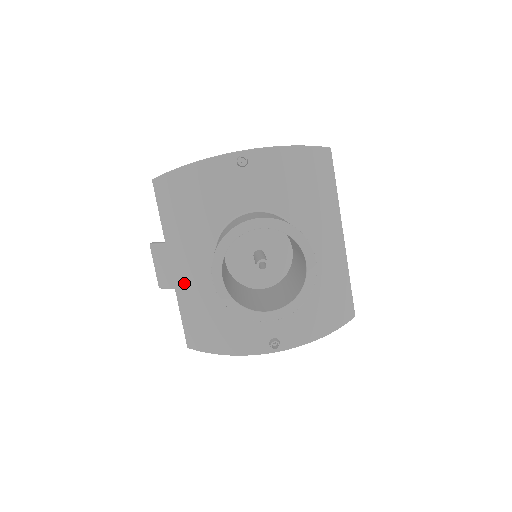
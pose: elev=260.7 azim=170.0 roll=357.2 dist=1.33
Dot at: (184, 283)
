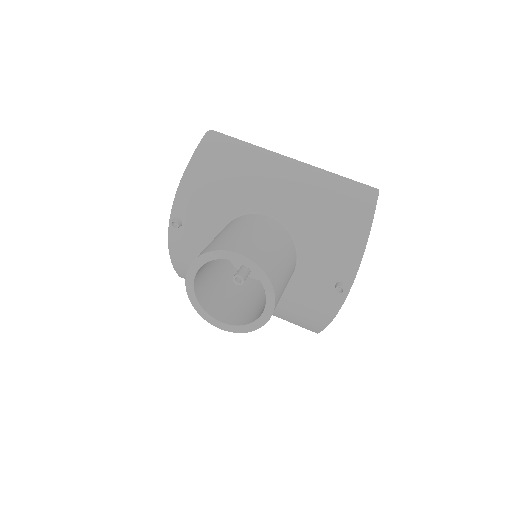
Dot at: occluded
